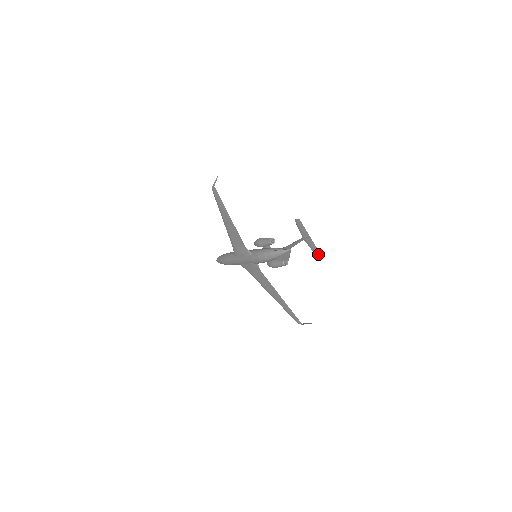
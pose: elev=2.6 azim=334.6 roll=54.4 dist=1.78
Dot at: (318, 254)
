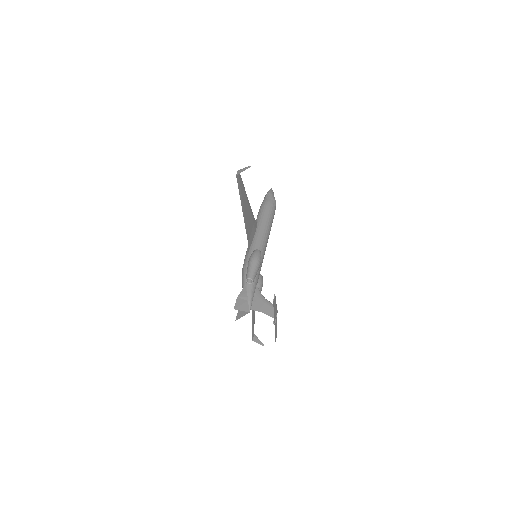
Dot at: (275, 337)
